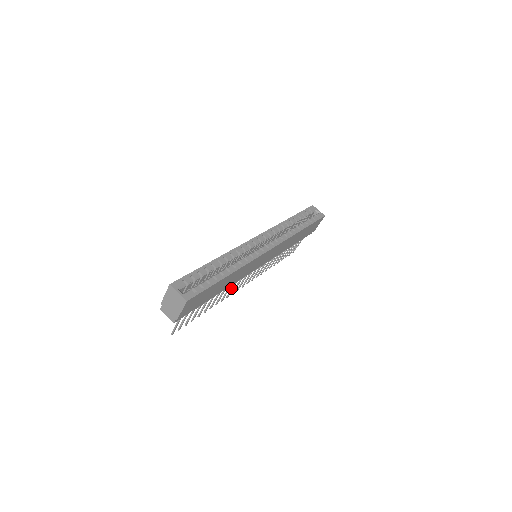
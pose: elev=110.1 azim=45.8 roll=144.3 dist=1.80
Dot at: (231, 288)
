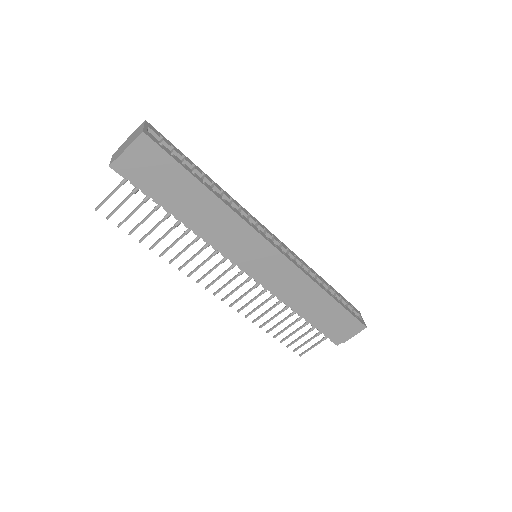
Dot at: (201, 263)
